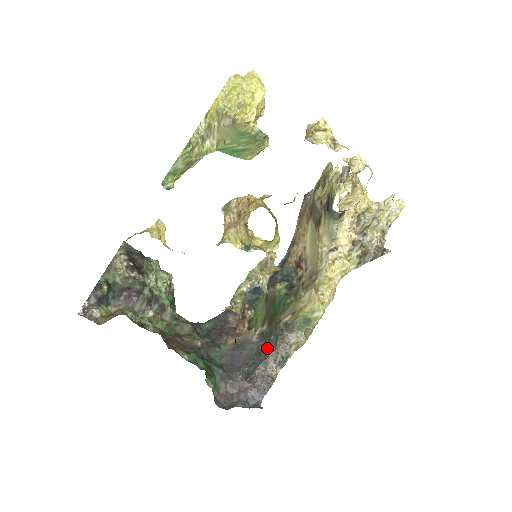
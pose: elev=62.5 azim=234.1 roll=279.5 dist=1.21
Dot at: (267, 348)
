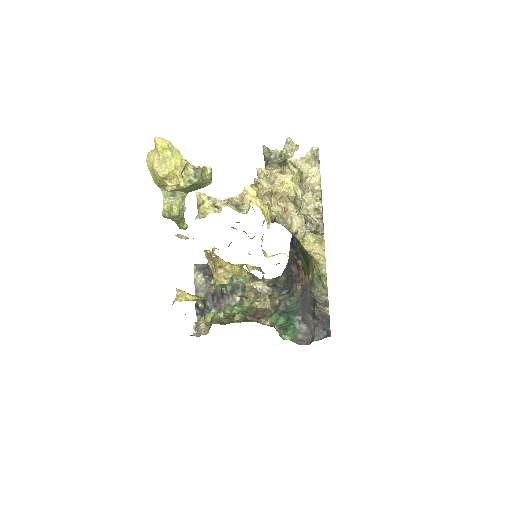
Dot at: occluded
